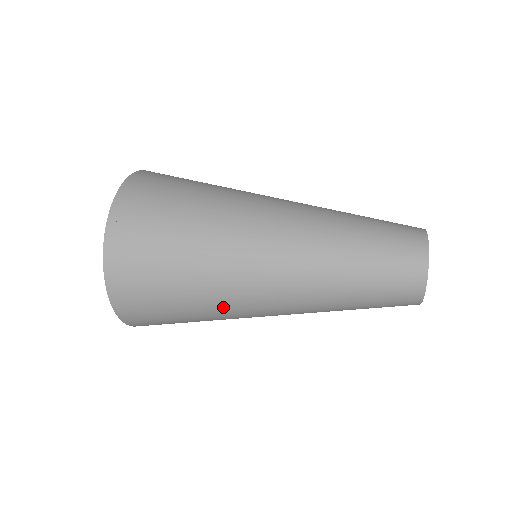
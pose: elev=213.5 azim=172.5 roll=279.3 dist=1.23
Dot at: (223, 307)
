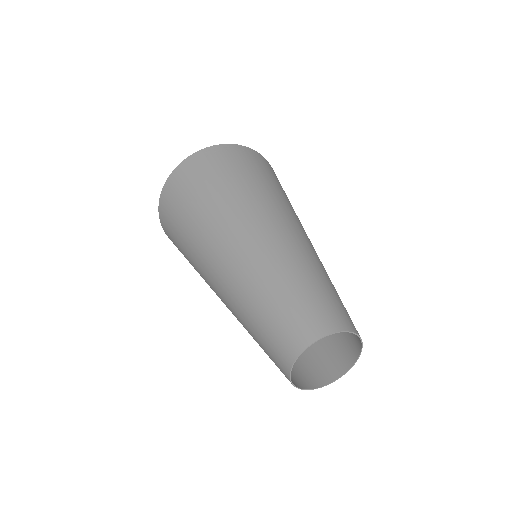
Dot at: (196, 245)
